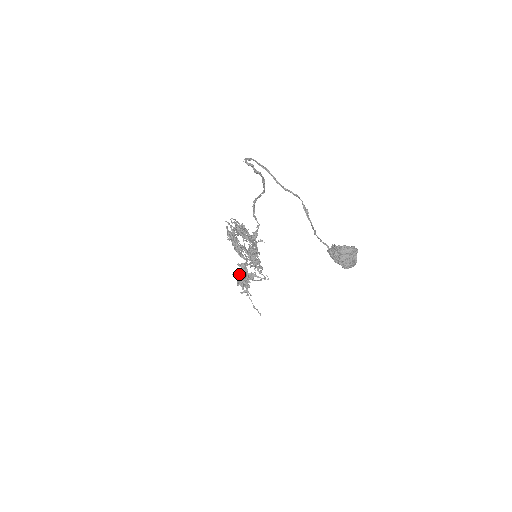
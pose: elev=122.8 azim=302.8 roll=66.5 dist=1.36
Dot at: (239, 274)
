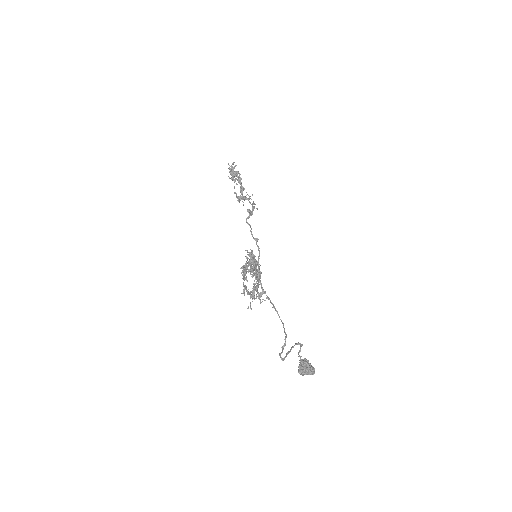
Dot at: occluded
